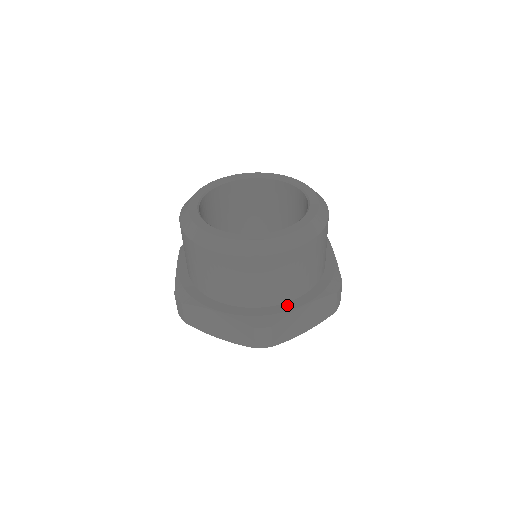
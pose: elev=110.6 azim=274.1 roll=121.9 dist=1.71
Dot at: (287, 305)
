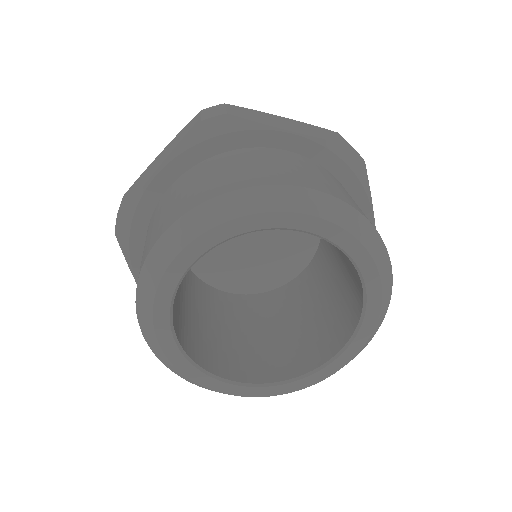
Dot at: occluded
